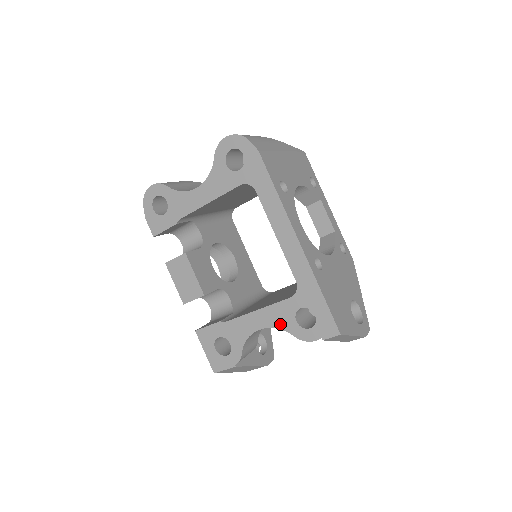
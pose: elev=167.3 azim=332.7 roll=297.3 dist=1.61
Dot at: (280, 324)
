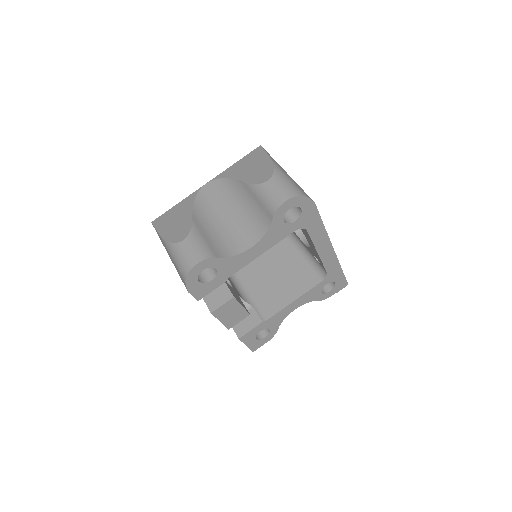
Dot at: (310, 300)
